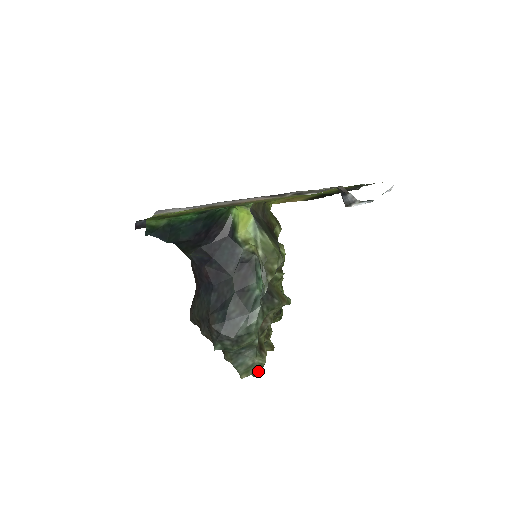
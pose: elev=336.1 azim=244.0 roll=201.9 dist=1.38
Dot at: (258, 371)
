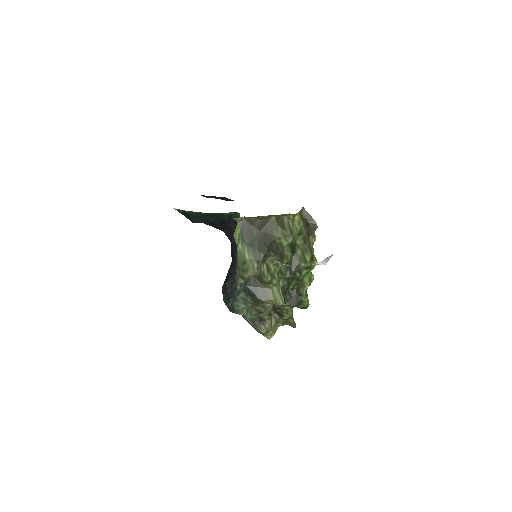
Dot at: (263, 335)
